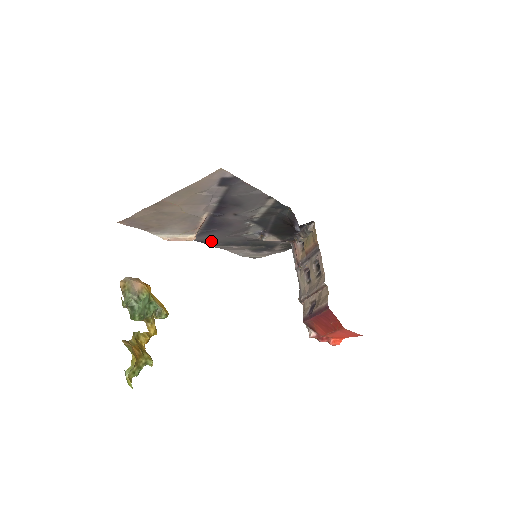
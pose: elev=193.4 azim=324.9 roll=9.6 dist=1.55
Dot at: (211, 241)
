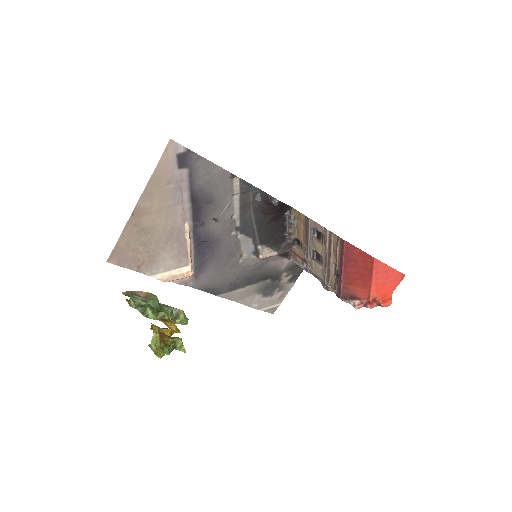
Dot at: (214, 286)
